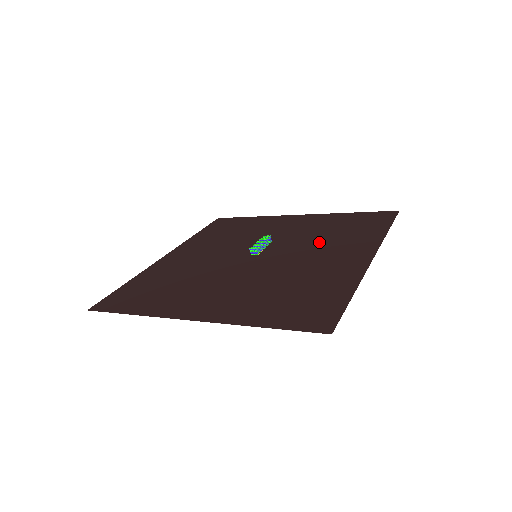
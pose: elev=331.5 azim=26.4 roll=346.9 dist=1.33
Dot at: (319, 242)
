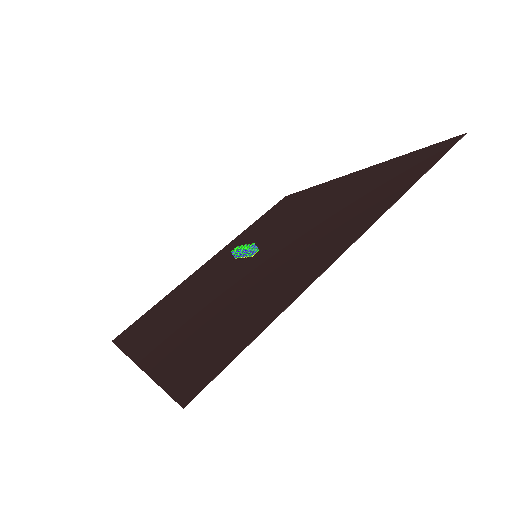
Dot at: (284, 219)
